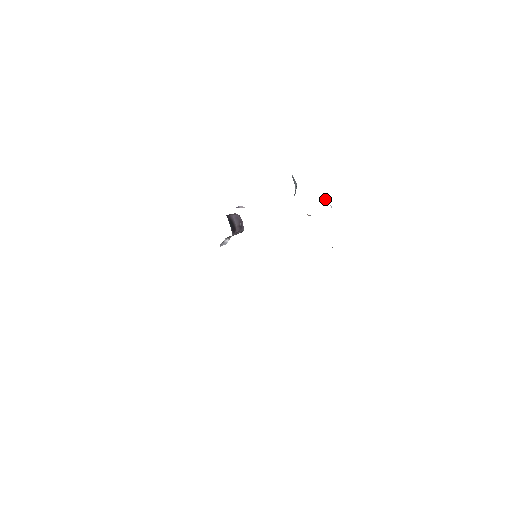
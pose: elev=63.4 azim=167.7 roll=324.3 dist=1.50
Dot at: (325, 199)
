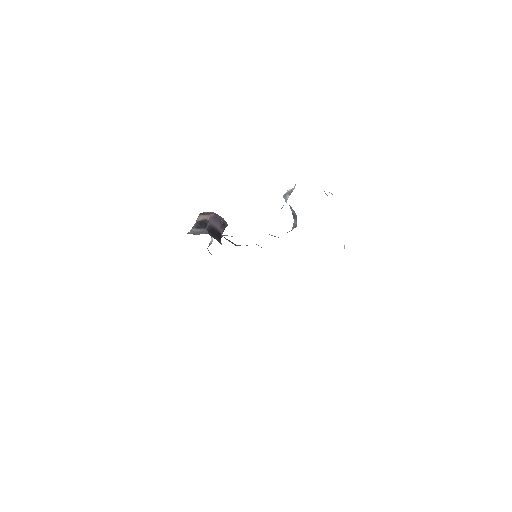
Dot at: occluded
